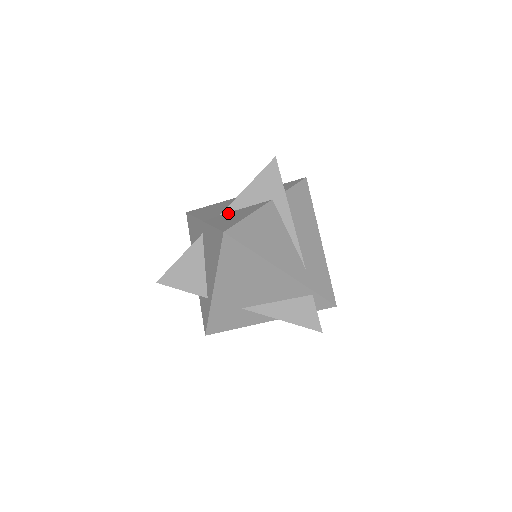
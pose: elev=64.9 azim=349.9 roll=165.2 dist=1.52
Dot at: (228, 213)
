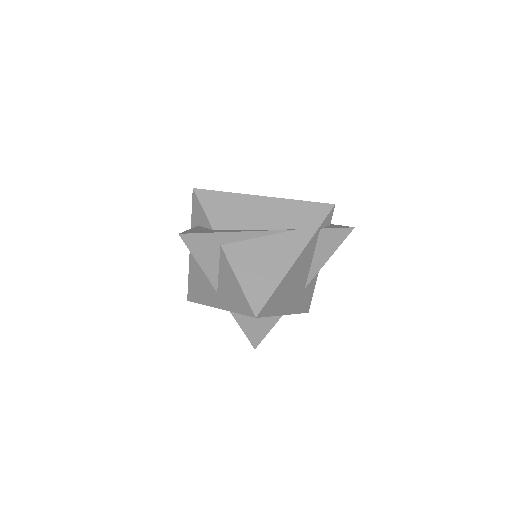
Dot at: (219, 287)
